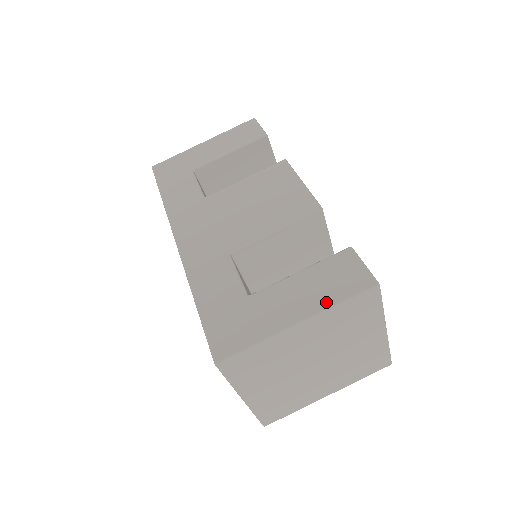
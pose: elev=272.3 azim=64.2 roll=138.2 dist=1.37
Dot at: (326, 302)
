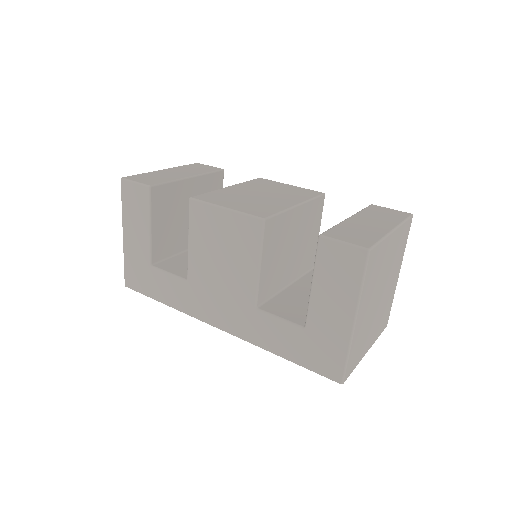
Dot at: (353, 293)
